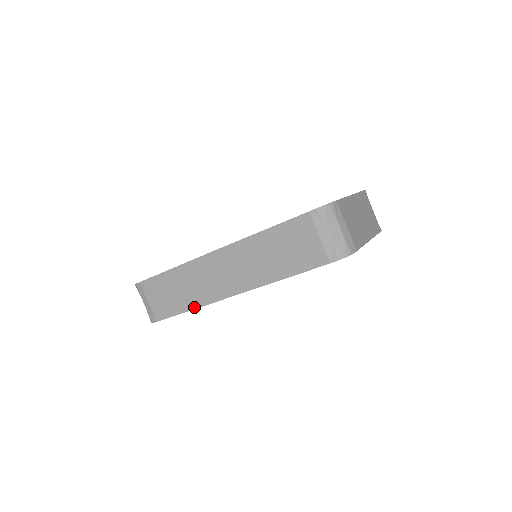
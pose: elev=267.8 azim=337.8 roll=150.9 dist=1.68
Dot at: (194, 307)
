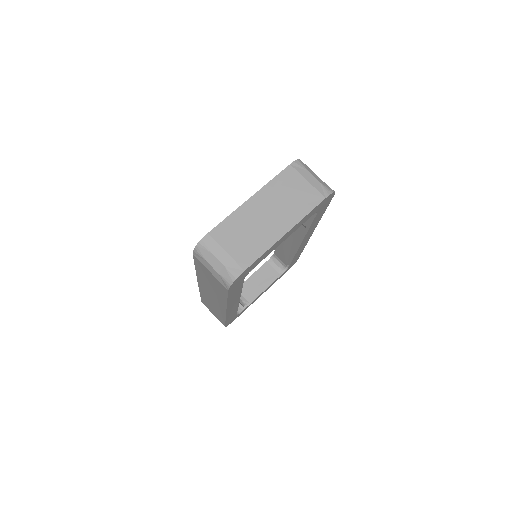
Dot at: (224, 319)
